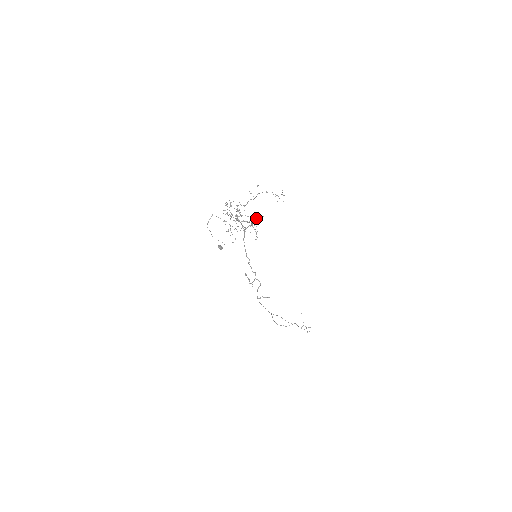
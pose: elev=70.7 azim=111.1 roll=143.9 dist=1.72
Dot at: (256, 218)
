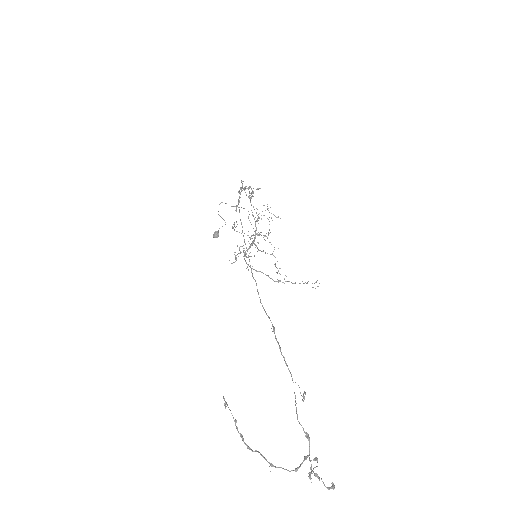
Dot at: occluded
